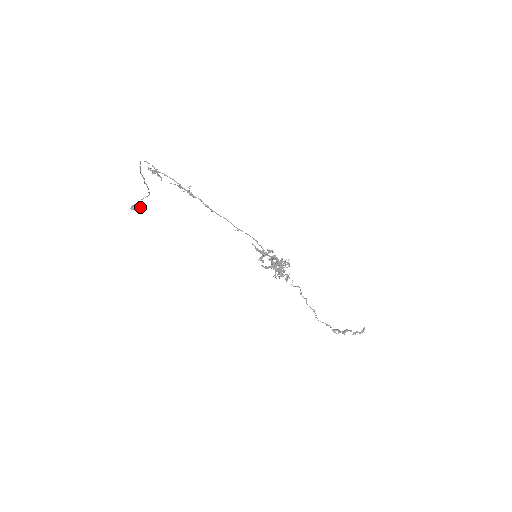
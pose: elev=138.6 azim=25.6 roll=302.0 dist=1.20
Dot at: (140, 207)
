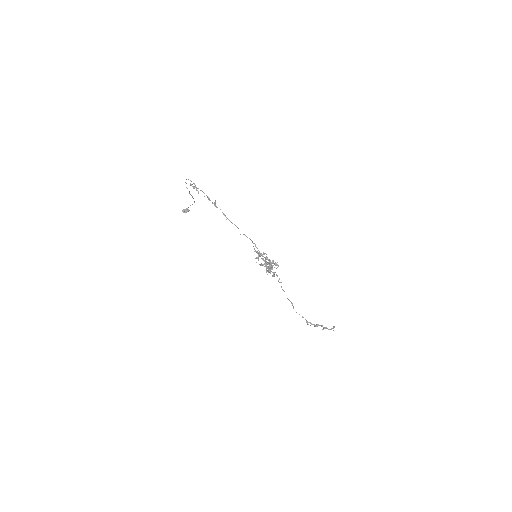
Dot at: occluded
